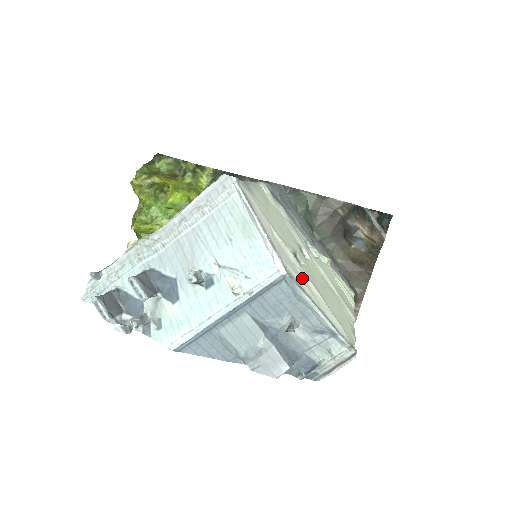
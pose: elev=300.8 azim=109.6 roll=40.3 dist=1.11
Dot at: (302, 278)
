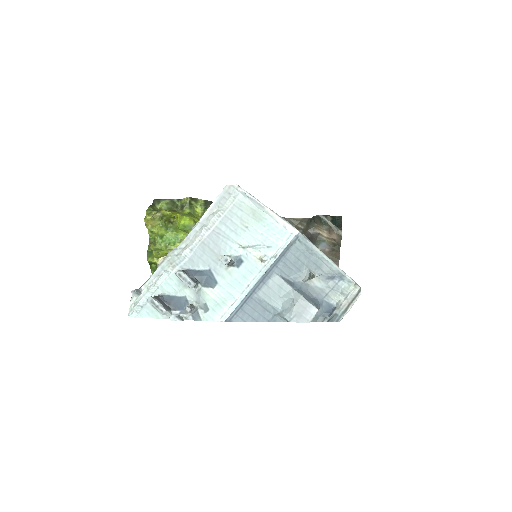
Dot at: occluded
